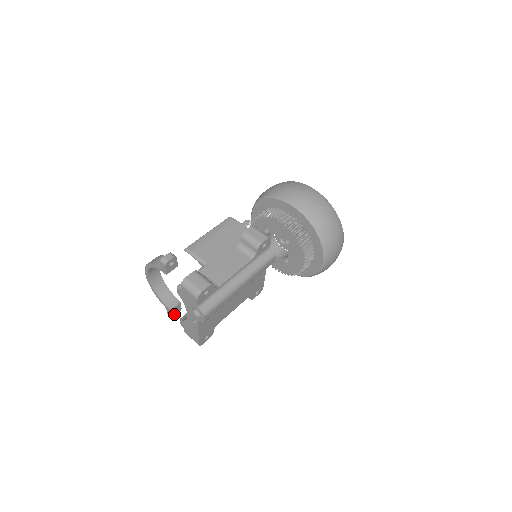
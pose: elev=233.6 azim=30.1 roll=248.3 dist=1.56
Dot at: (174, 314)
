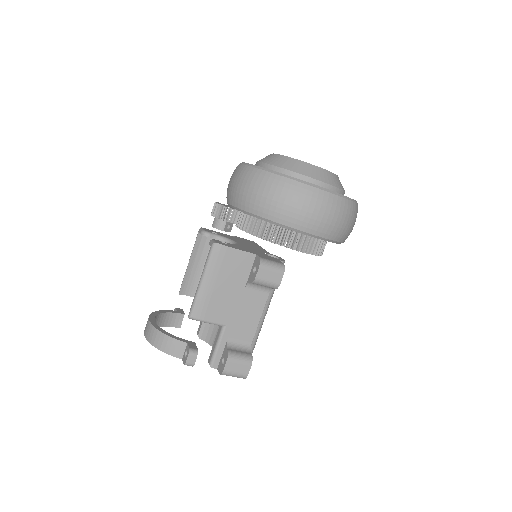
Dot at: occluded
